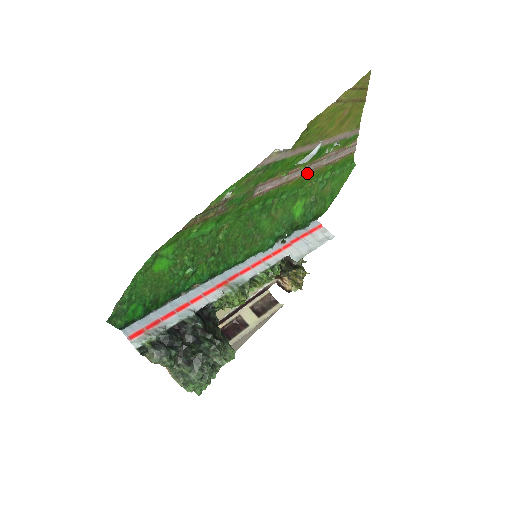
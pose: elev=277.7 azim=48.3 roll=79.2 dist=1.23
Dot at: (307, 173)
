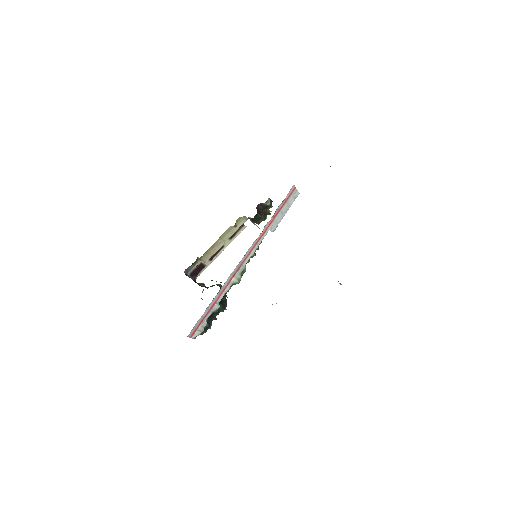
Dot at: occluded
